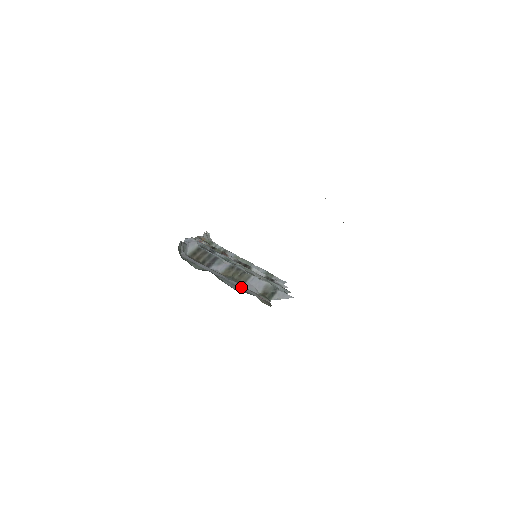
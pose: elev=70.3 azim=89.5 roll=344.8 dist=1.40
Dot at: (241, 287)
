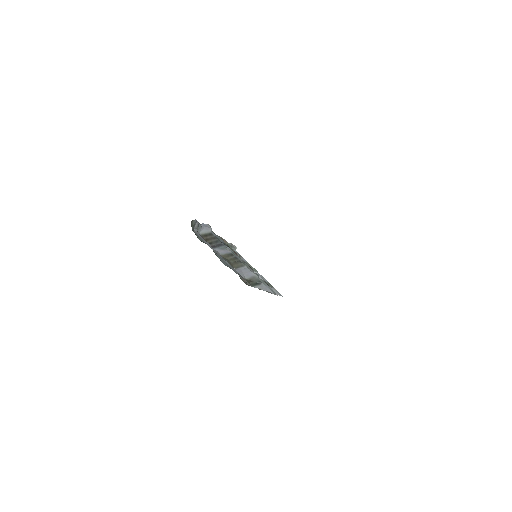
Dot at: (231, 267)
